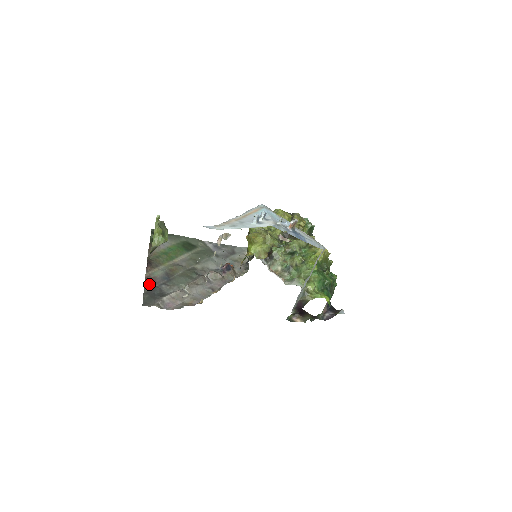
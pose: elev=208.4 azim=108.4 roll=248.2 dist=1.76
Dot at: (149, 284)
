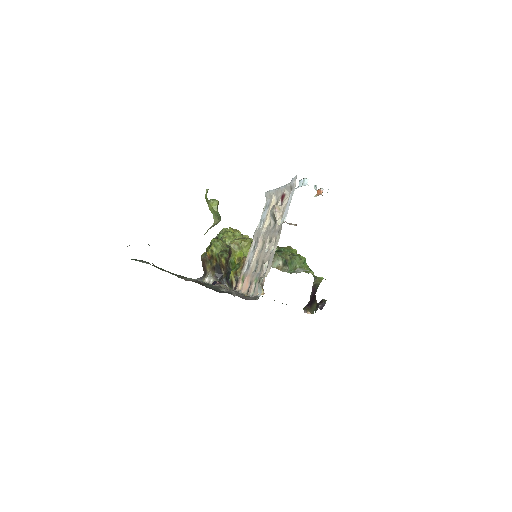
Dot at: (203, 284)
